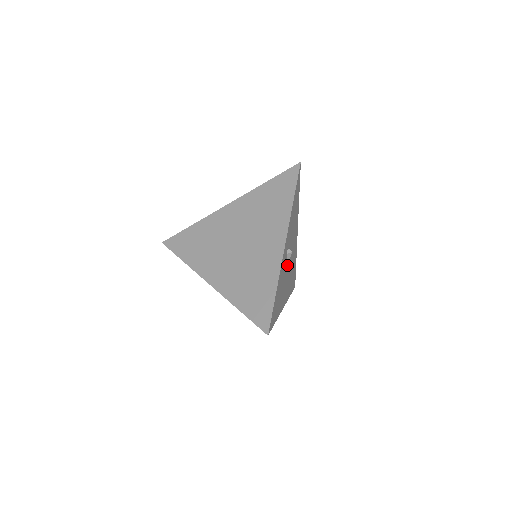
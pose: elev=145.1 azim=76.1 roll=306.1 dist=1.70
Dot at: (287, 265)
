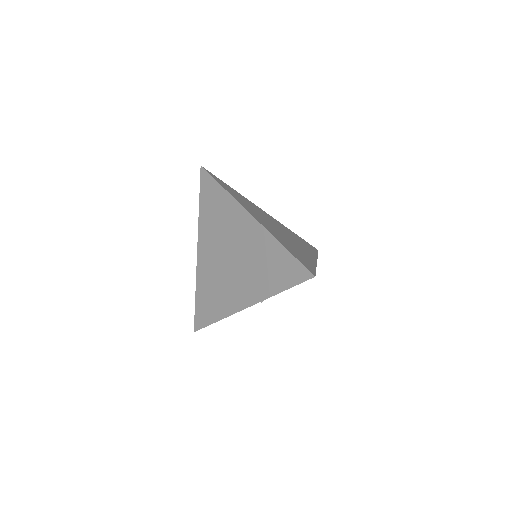
Dot at: occluded
